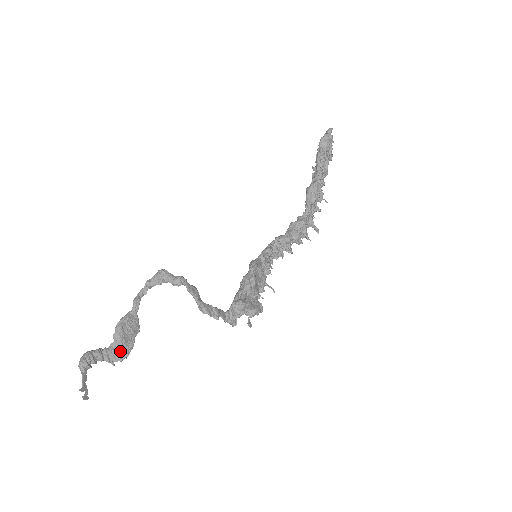
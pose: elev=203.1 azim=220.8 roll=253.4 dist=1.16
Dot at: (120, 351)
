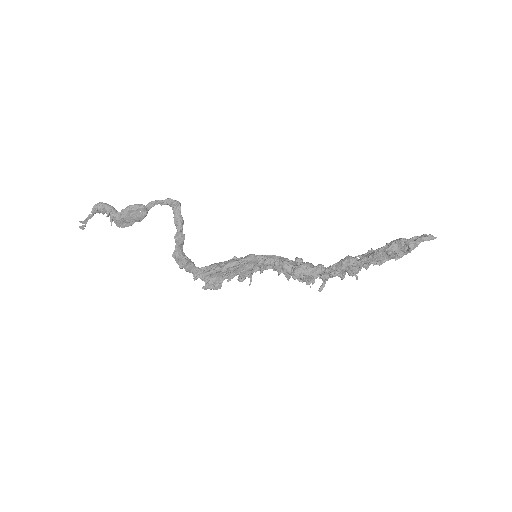
Dot at: (119, 222)
